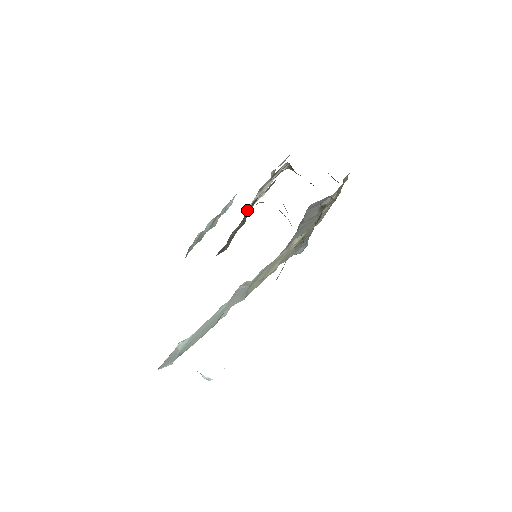
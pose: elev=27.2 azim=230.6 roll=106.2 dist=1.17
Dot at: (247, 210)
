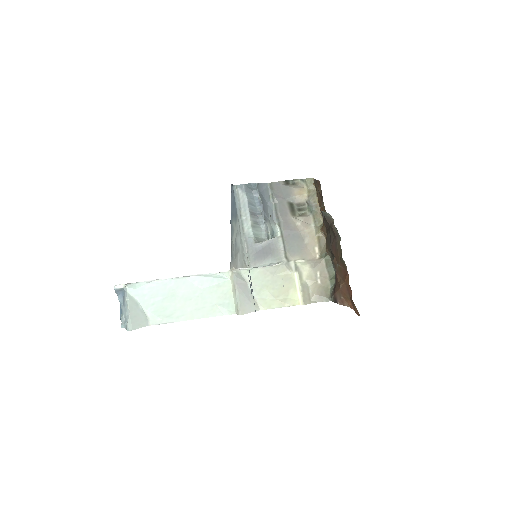
Dot at: occluded
